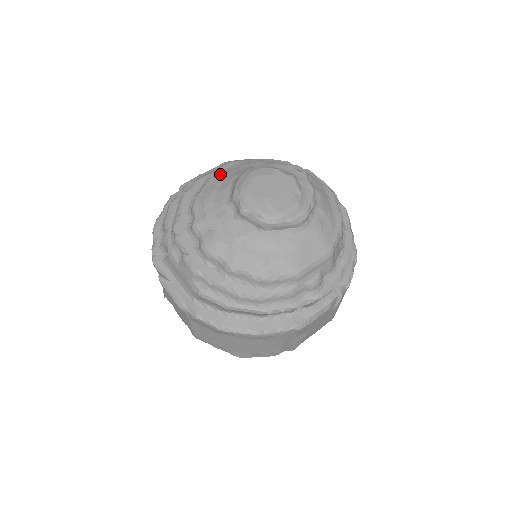
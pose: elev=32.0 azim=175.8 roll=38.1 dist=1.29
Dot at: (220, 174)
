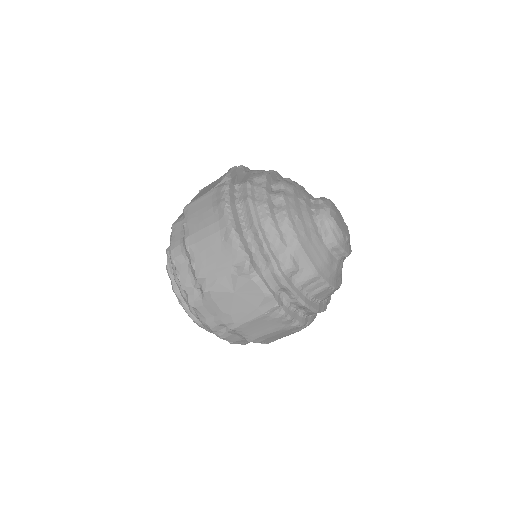
Dot at: occluded
